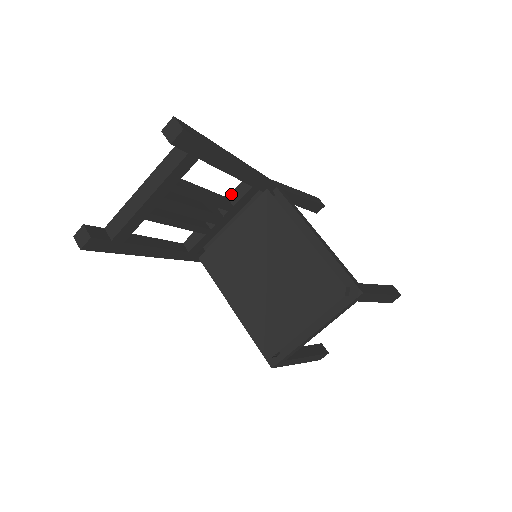
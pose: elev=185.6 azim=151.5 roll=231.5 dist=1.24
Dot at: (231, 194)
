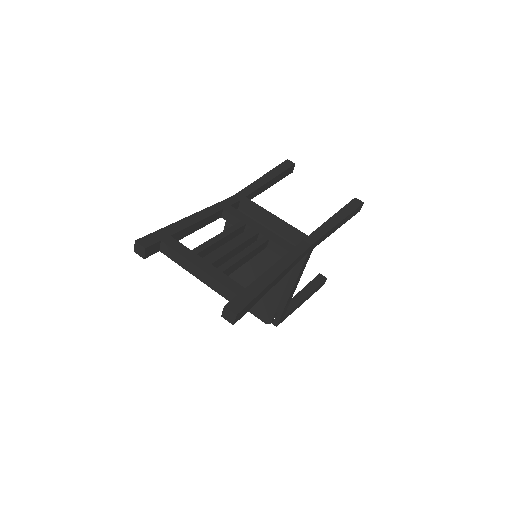
Dot at: (273, 242)
